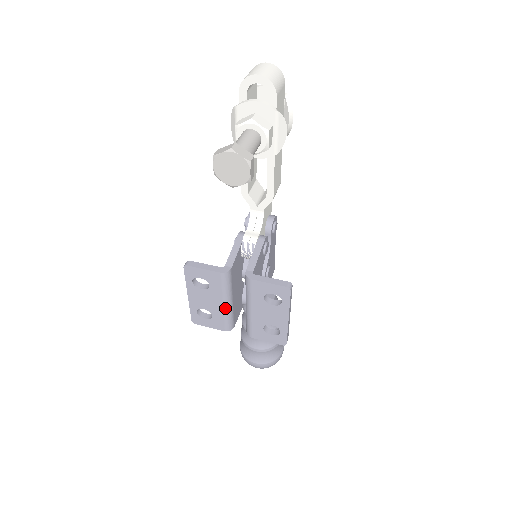
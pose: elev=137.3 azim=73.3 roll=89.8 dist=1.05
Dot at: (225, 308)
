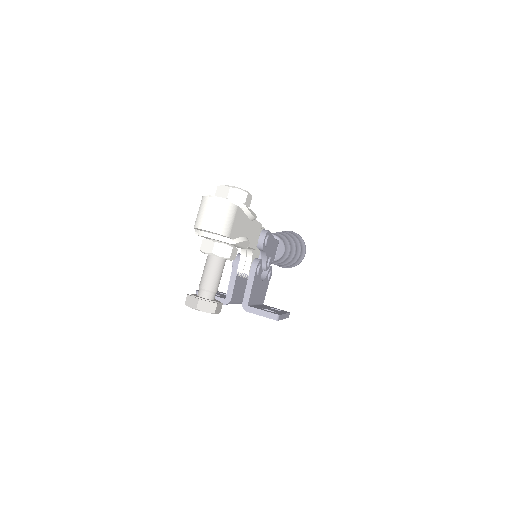
Dot at: occluded
